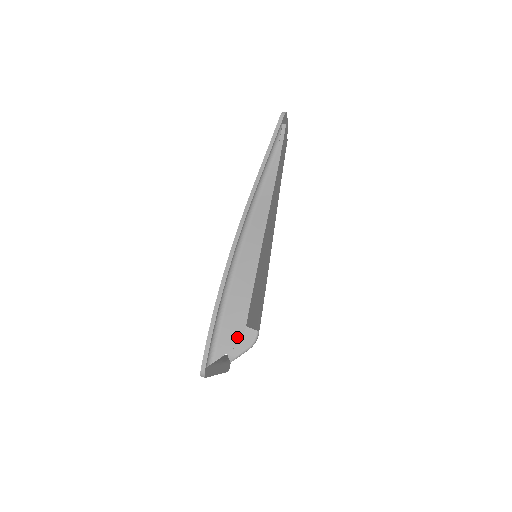
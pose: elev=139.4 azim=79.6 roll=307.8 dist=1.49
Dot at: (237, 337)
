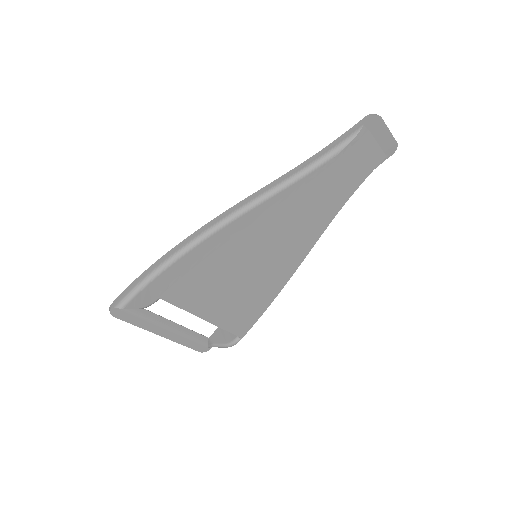
Dot at: (147, 301)
